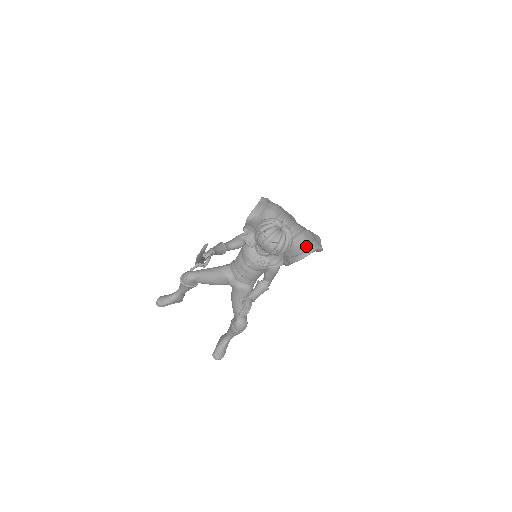
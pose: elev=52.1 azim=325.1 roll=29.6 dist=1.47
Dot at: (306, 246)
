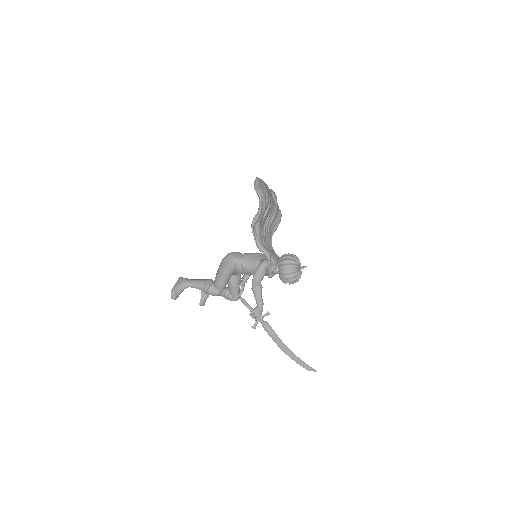
Dot at: (277, 222)
